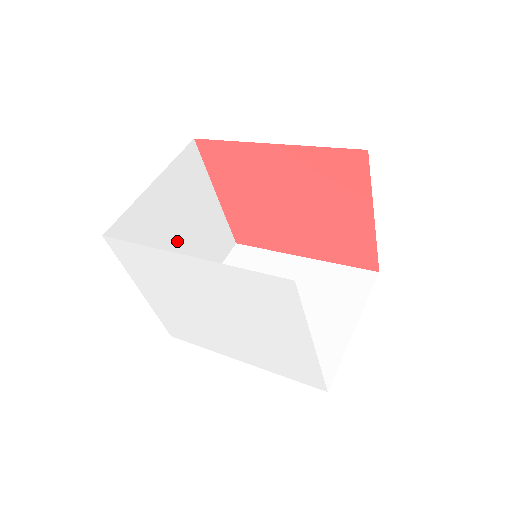
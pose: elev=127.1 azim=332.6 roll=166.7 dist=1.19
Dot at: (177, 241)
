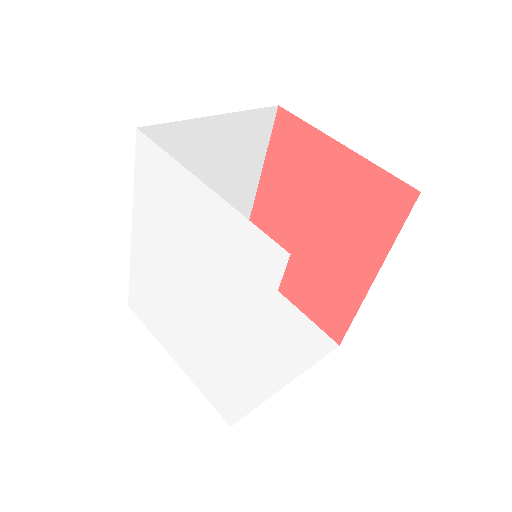
Dot at: occluded
